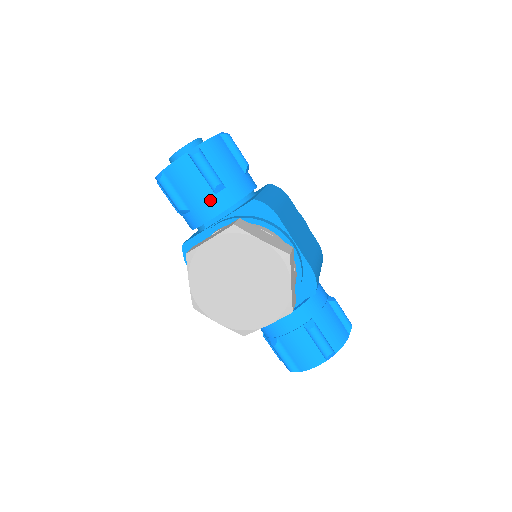
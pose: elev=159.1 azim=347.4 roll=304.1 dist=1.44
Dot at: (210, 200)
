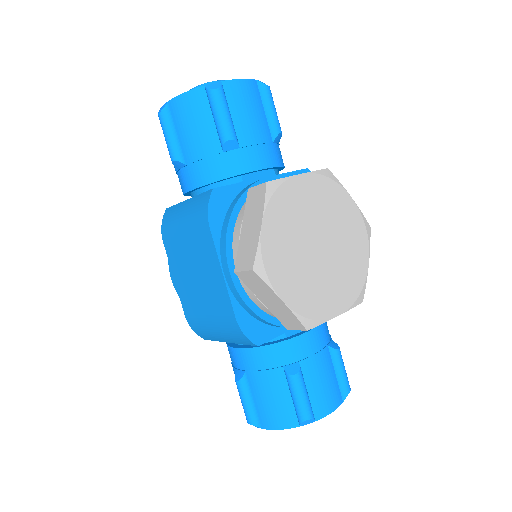
Dot at: (267, 145)
